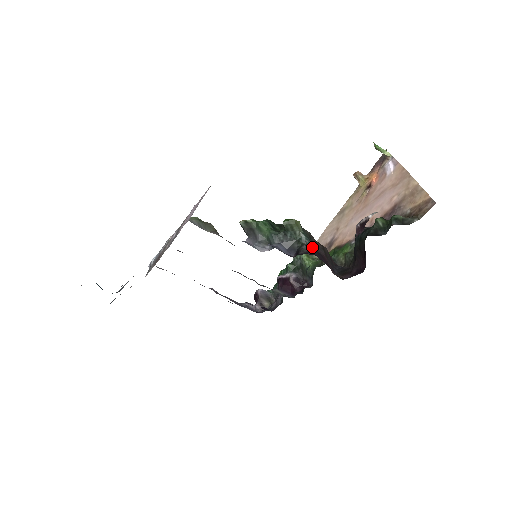
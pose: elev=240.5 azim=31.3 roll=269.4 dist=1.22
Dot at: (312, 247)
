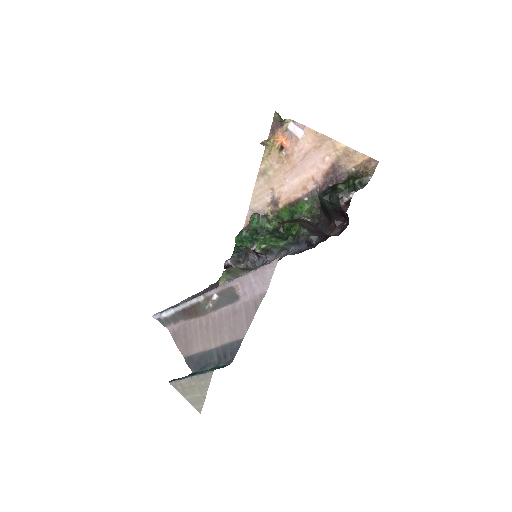
Dot at: (310, 231)
